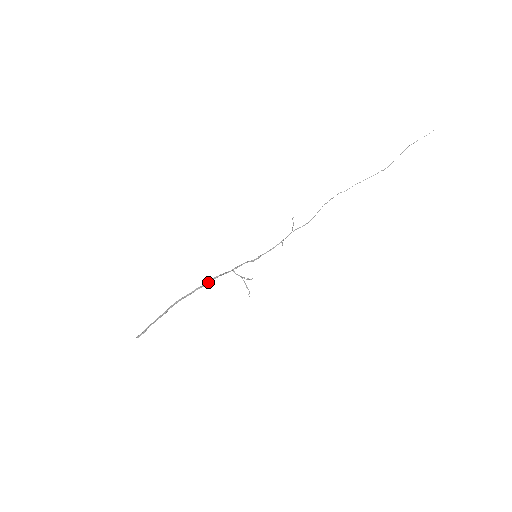
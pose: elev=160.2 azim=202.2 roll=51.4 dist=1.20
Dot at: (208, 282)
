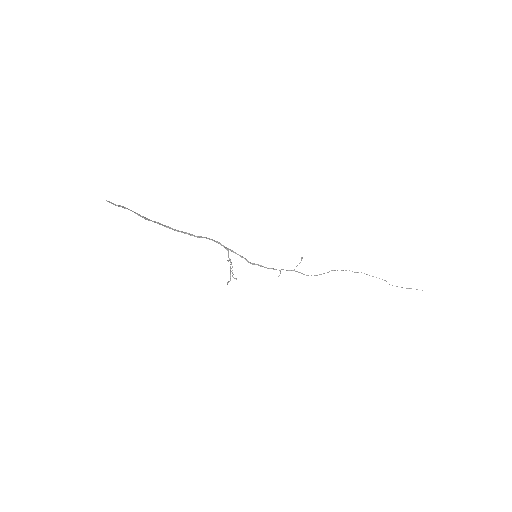
Dot at: (201, 236)
